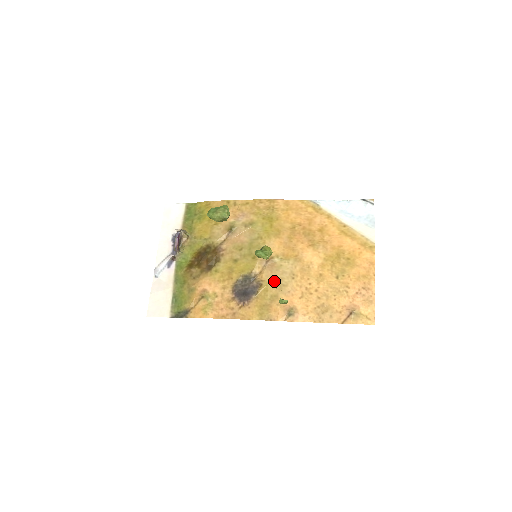
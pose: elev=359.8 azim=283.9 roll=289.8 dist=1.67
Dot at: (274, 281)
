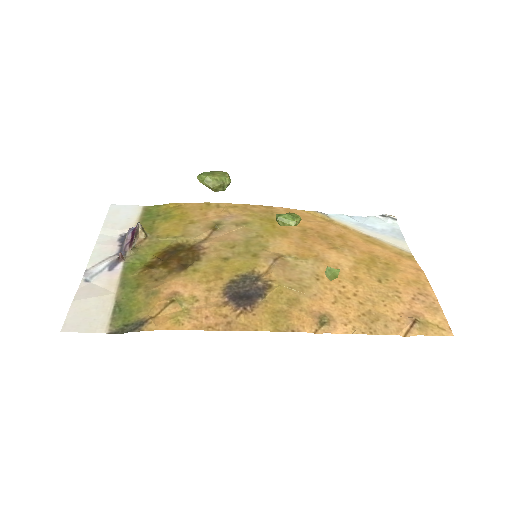
Dot at: (290, 281)
